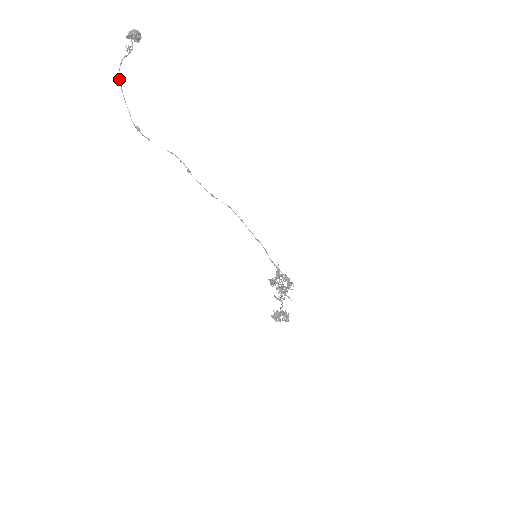
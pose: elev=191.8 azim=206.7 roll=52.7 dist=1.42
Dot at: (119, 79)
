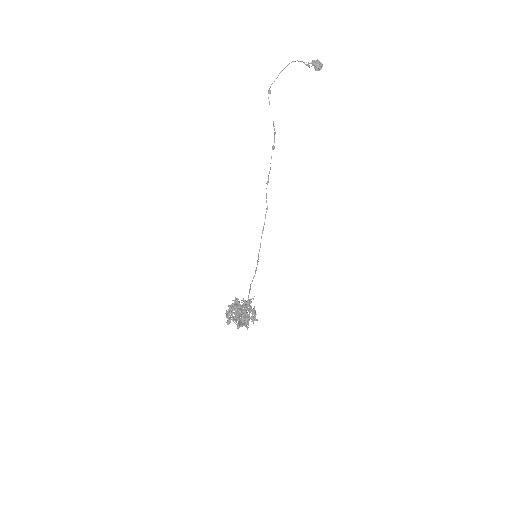
Dot at: (289, 63)
